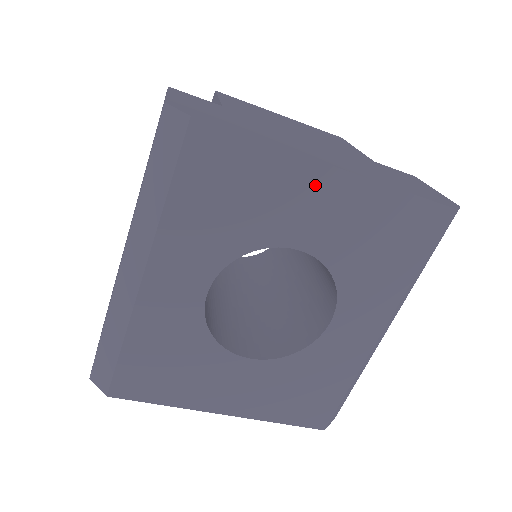
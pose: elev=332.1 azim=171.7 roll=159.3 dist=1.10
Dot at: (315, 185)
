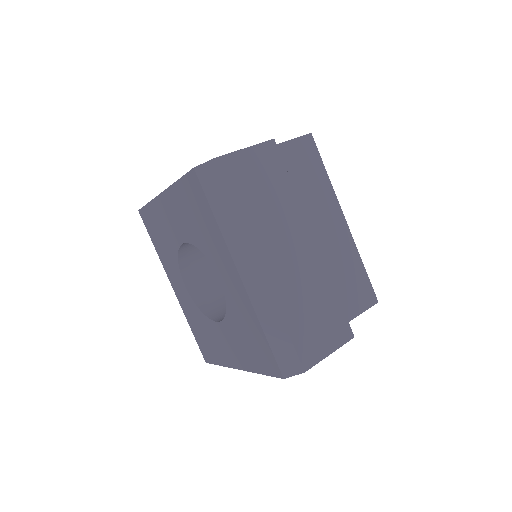
Dot at: (165, 207)
